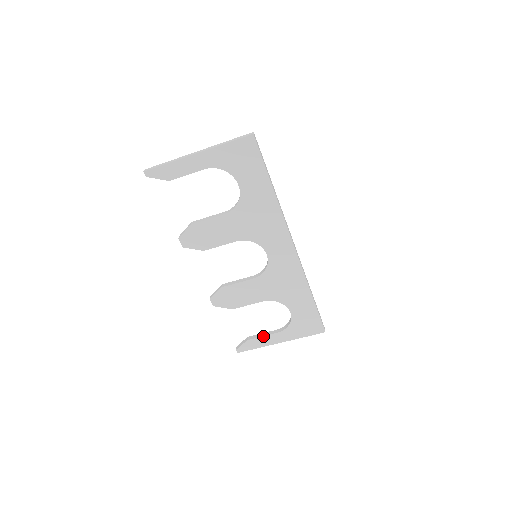
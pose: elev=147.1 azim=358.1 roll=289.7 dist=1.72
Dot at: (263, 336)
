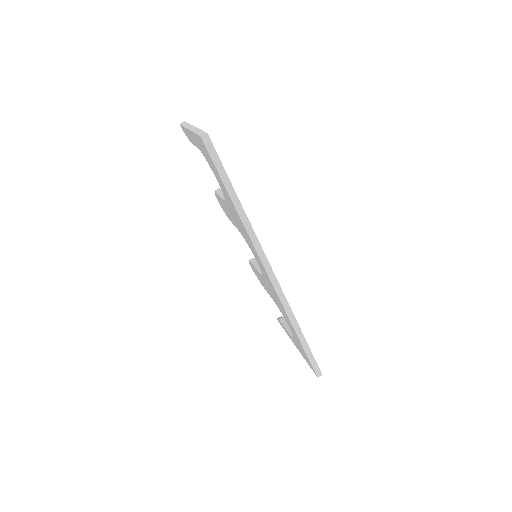
Dot at: (285, 328)
